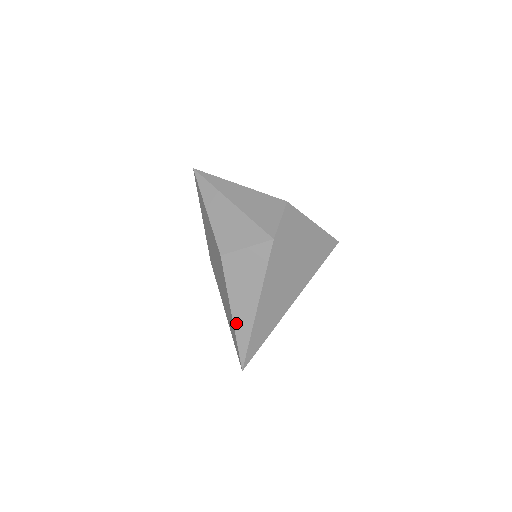
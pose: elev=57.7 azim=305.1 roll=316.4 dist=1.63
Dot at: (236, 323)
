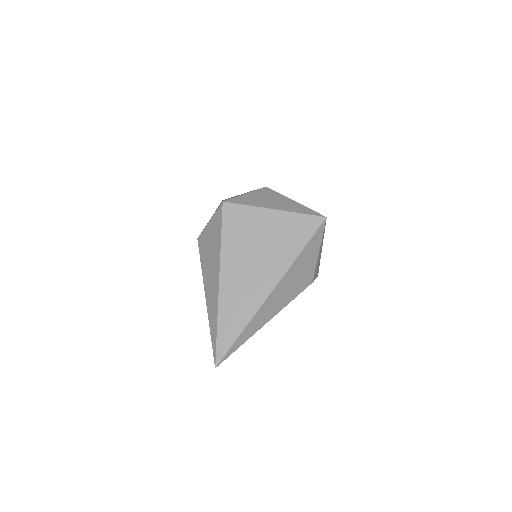
Dot at: (208, 307)
